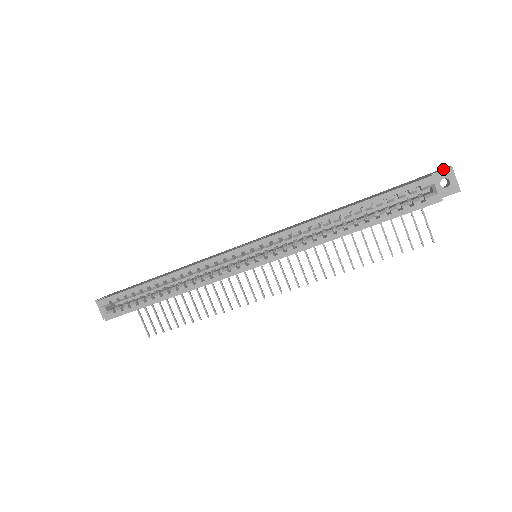
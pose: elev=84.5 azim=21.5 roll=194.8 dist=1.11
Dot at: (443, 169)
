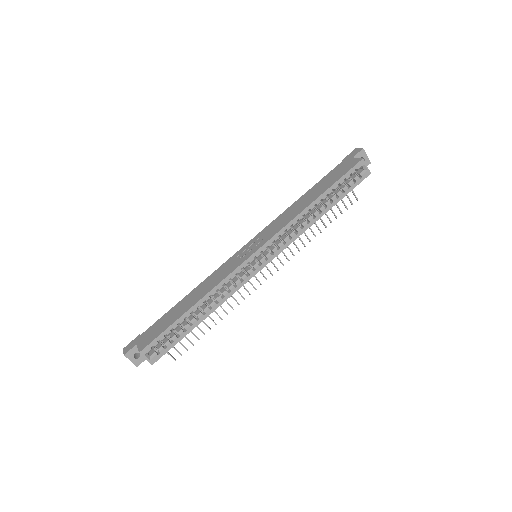
Dot at: (359, 152)
